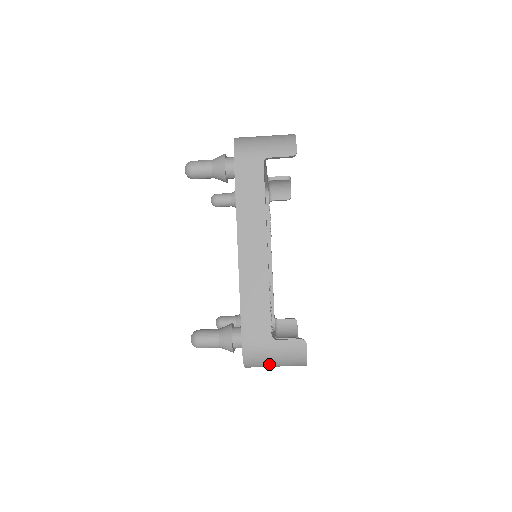
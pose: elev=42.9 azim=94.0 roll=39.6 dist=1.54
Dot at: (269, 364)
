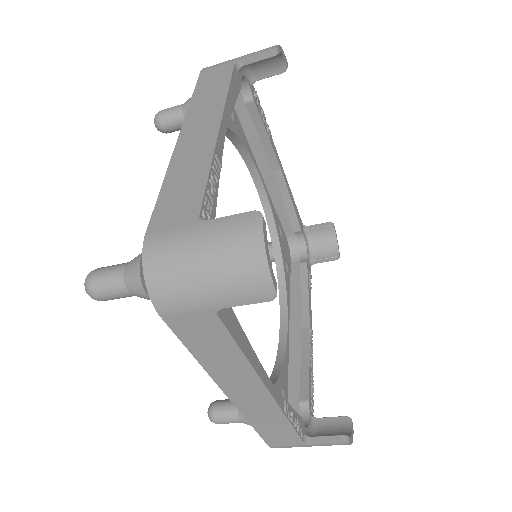
Dot at: occluded
